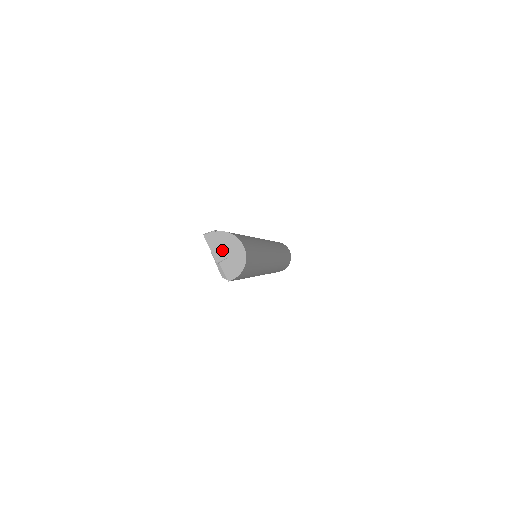
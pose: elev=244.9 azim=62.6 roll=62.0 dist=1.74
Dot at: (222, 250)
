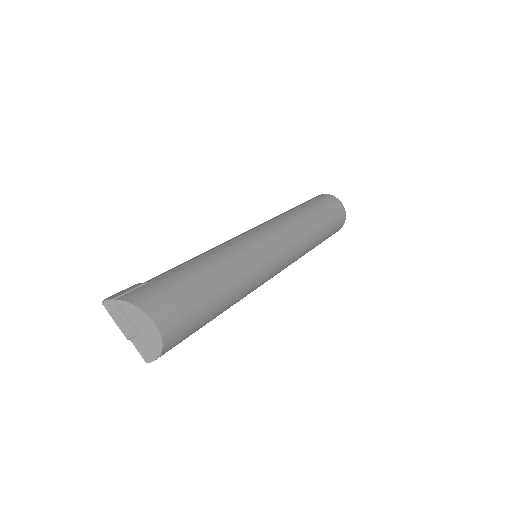
Dot at: (129, 325)
